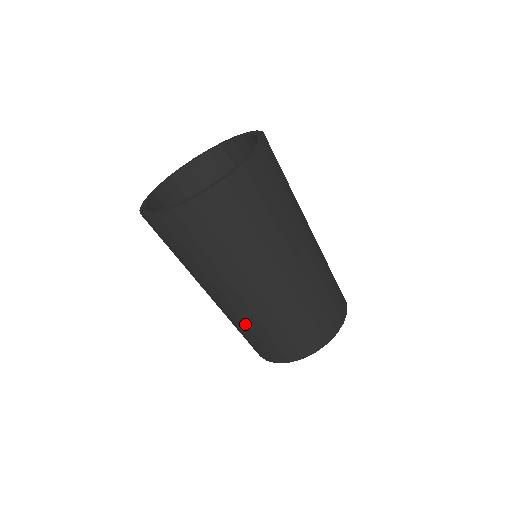
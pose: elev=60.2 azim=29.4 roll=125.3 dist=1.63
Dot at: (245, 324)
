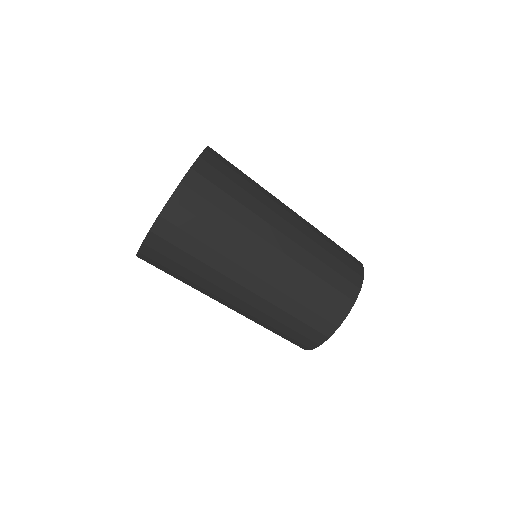
Dot at: (268, 316)
